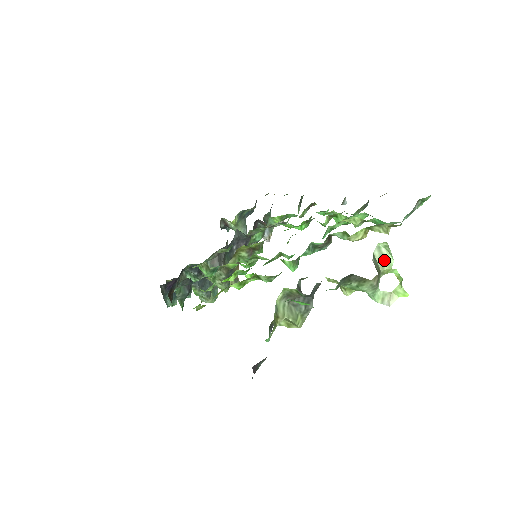
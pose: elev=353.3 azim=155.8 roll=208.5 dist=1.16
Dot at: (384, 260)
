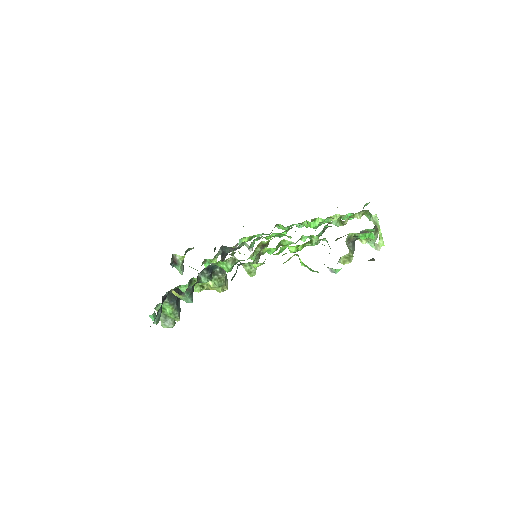
Dot at: (376, 224)
